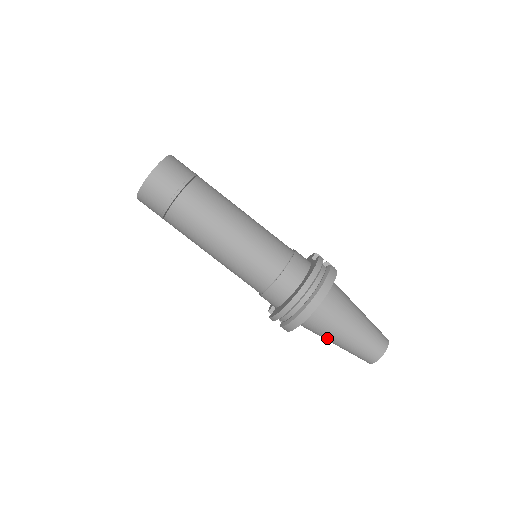
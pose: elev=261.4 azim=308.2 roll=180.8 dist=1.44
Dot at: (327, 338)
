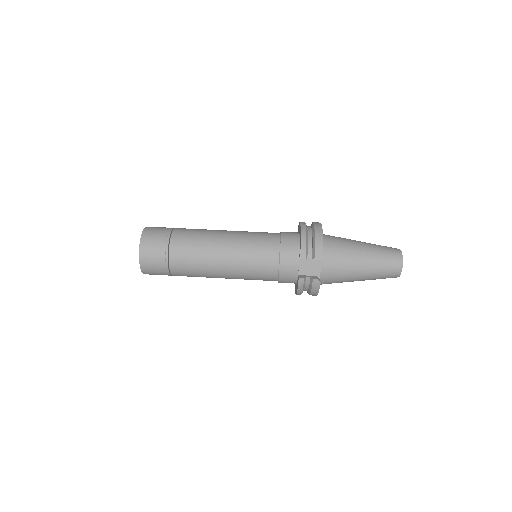
Dot at: (354, 254)
